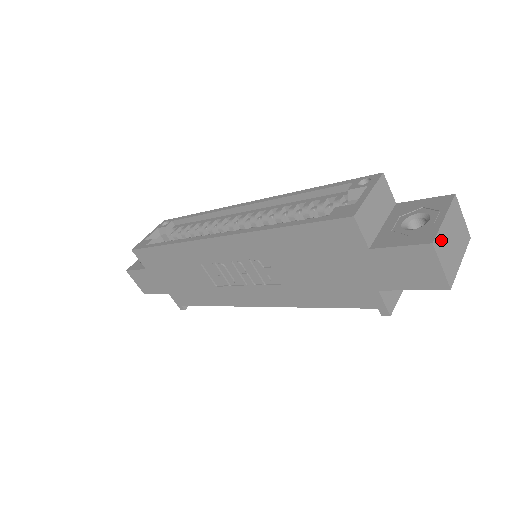
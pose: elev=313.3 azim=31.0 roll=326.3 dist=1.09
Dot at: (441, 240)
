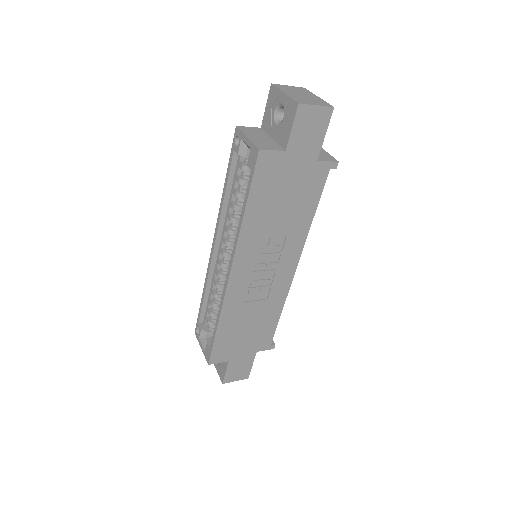
Dot at: (299, 100)
